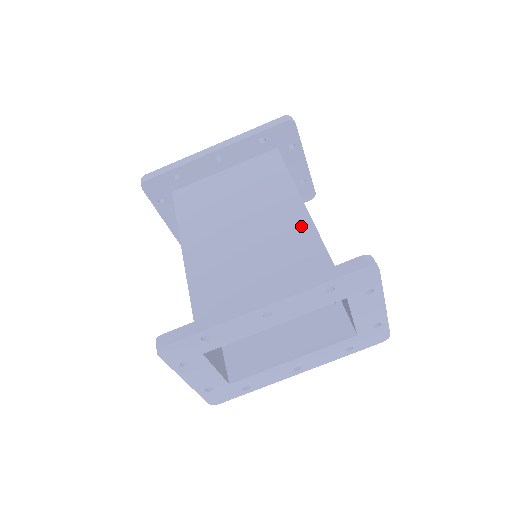
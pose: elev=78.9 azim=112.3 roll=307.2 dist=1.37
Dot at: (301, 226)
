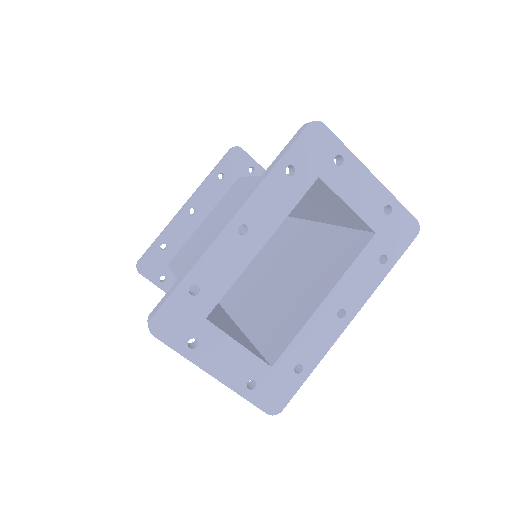
Dot at: occluded
